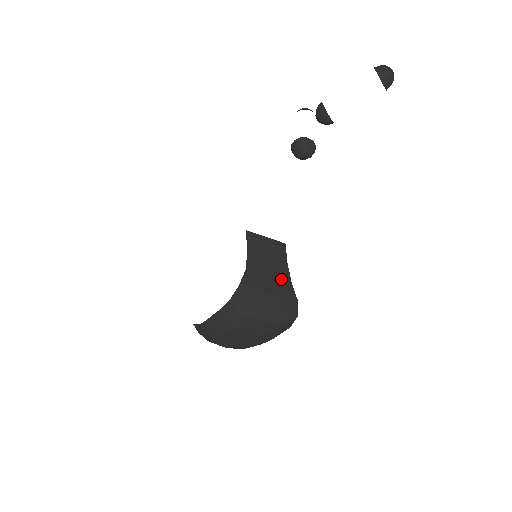
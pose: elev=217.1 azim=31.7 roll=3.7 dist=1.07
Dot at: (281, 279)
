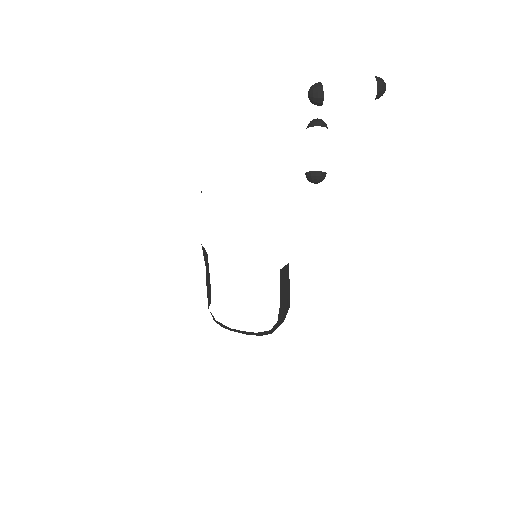
Dot at: (288, 298)
